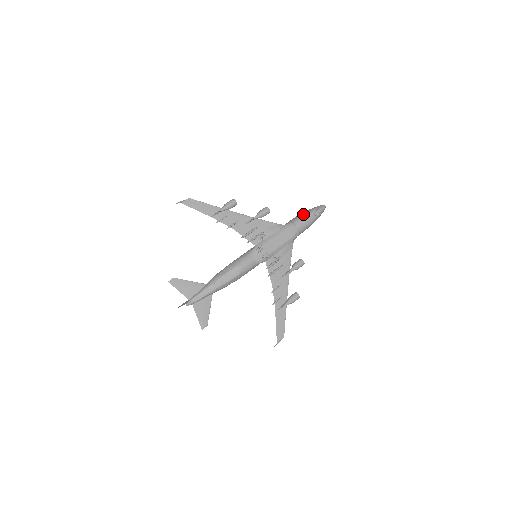
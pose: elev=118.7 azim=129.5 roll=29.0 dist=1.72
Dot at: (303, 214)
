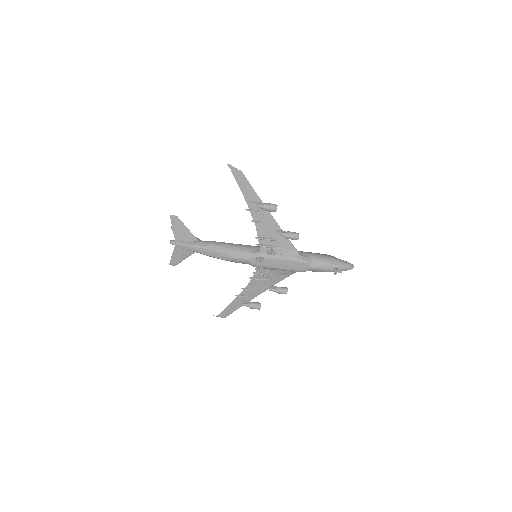
Dot at: (326, 260)
